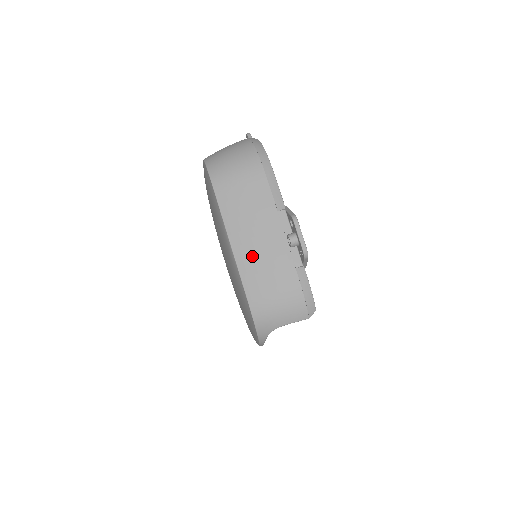
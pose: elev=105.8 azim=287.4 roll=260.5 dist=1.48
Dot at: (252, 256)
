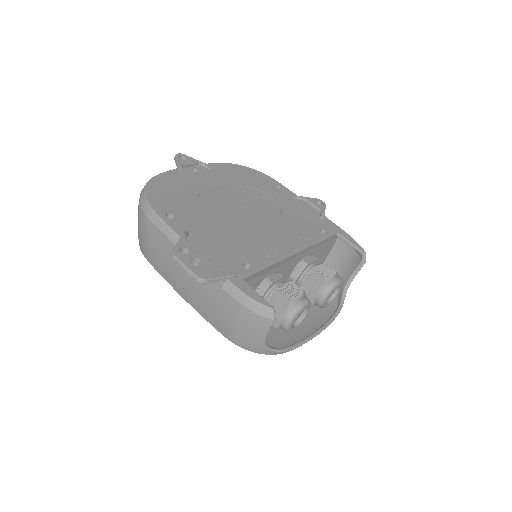
Dot at: (195, 298)
